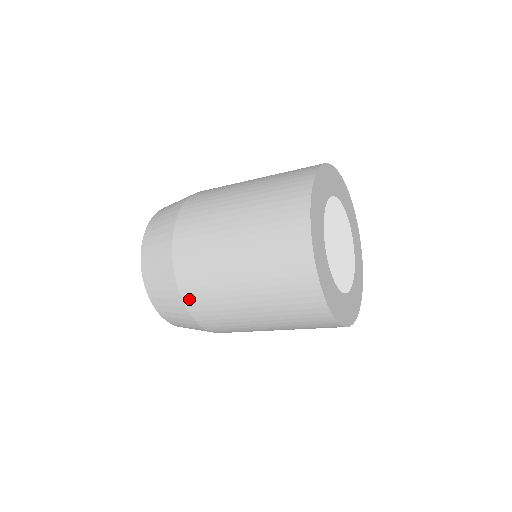
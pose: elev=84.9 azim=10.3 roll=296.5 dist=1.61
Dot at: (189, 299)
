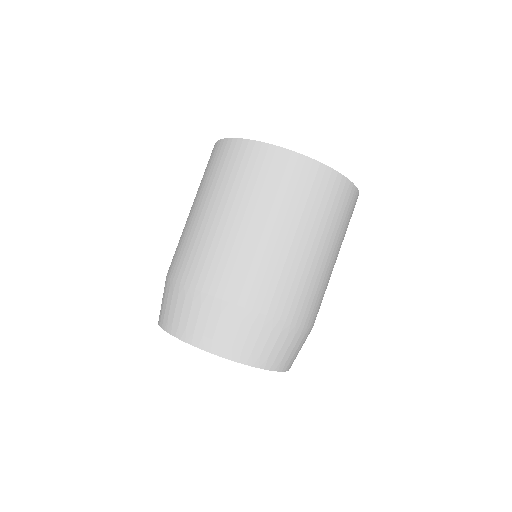
Dot at: (281, 310)
